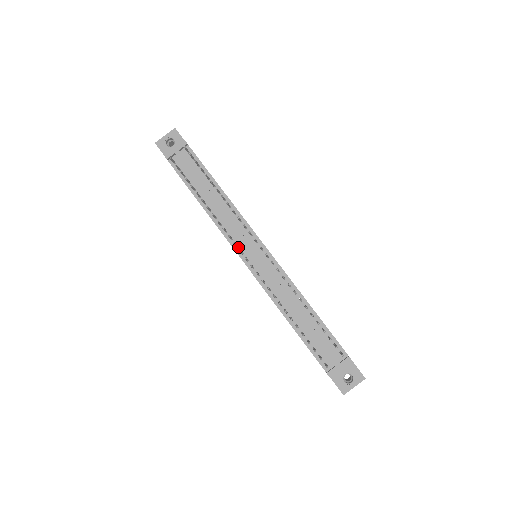
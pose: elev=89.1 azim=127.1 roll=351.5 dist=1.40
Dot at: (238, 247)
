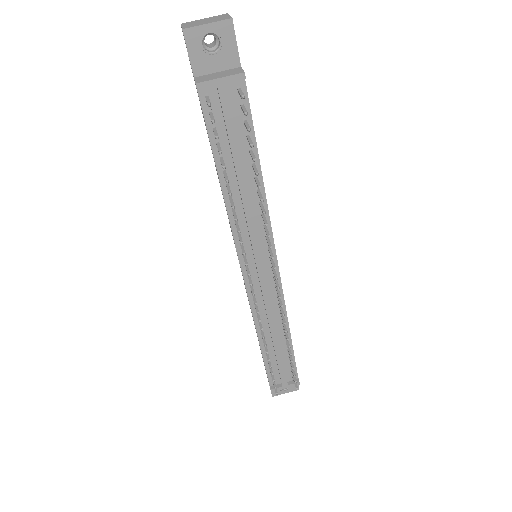
Dot at: (245, 256)
